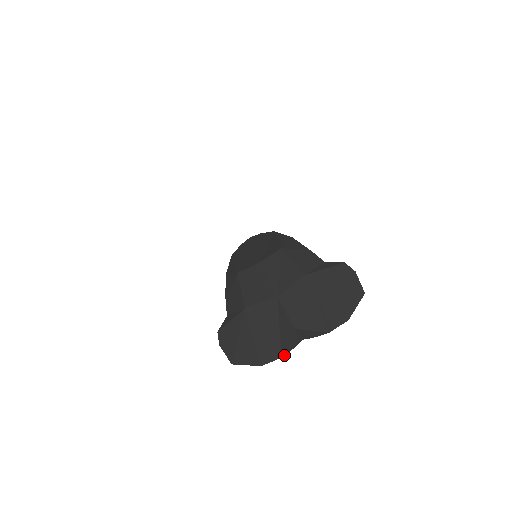
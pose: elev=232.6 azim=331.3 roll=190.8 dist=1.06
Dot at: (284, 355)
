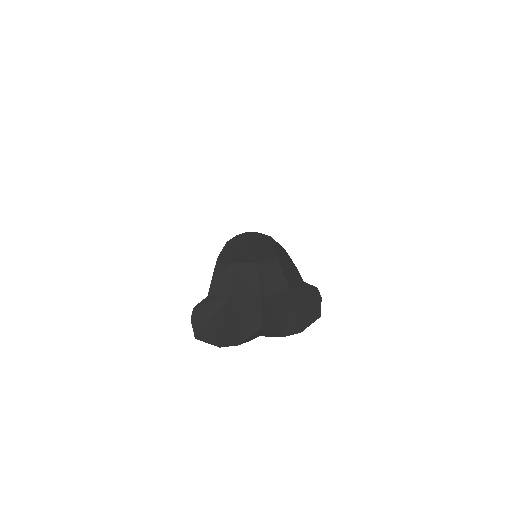
Dot at: occluded
